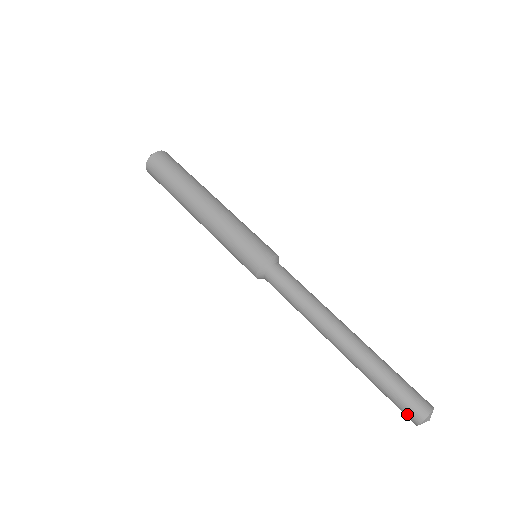
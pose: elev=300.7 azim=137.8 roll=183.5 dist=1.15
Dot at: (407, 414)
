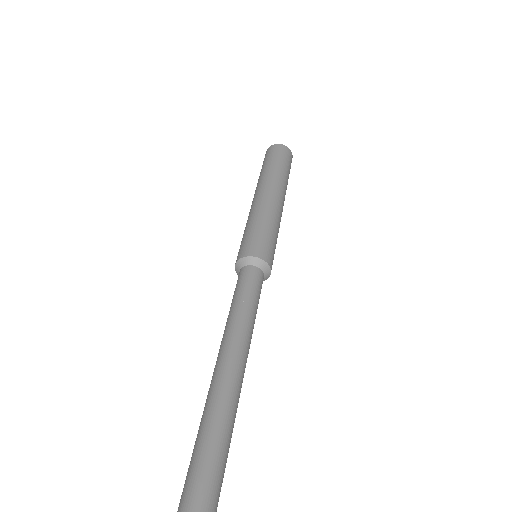
Dot at: occluded
